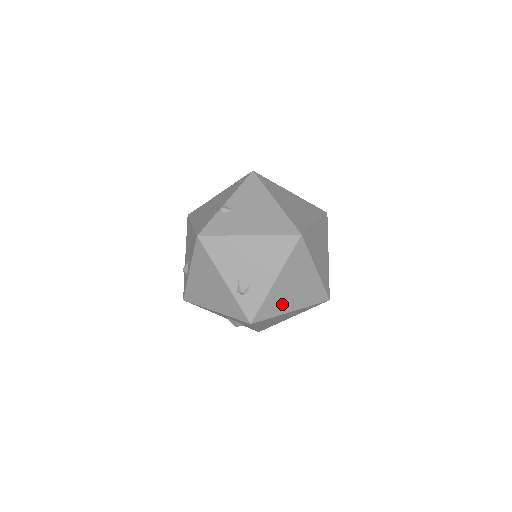
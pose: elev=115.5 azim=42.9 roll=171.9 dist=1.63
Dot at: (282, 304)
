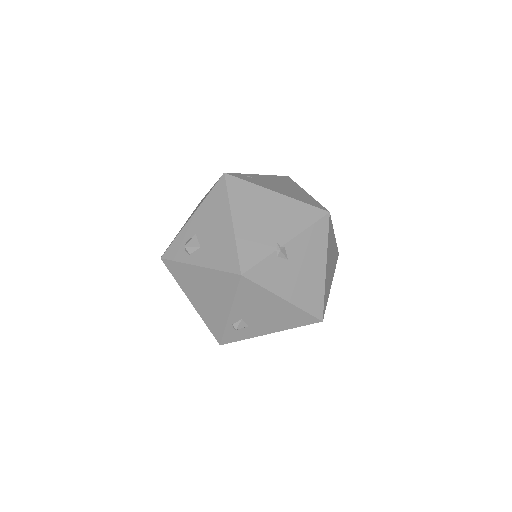
Dot at: occluded
